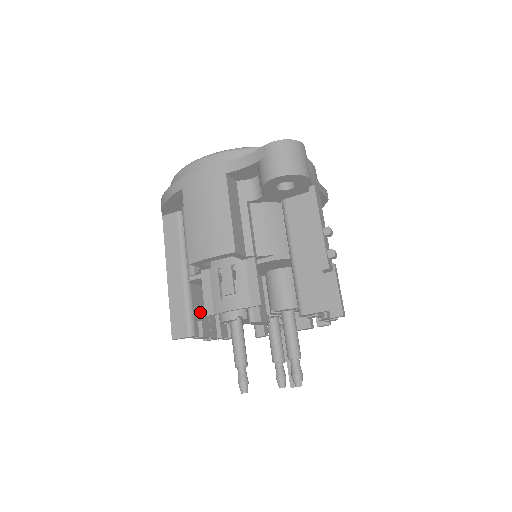
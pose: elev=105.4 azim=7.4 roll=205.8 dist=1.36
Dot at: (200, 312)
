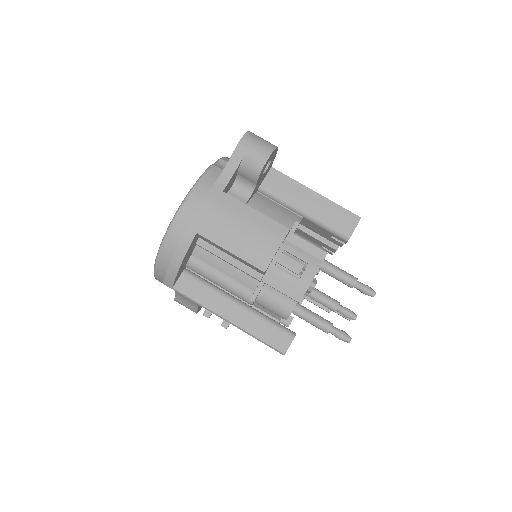
Dot at: occluded
